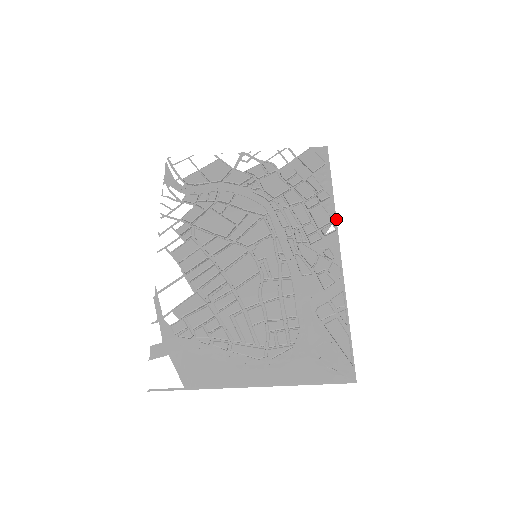
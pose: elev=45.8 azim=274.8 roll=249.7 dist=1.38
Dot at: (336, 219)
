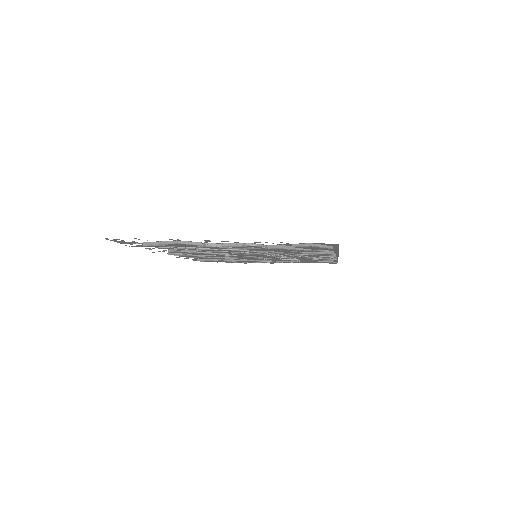
Dot at: occluded
